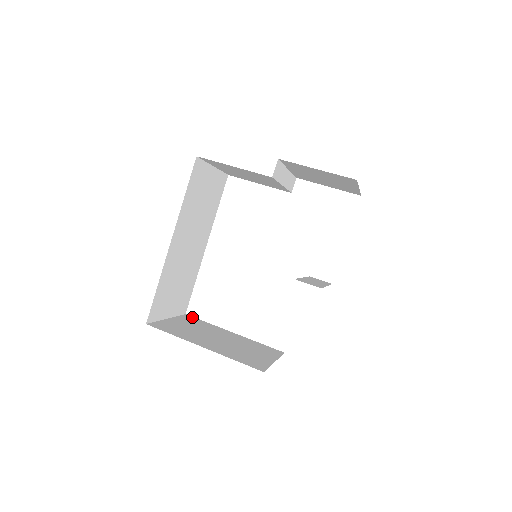
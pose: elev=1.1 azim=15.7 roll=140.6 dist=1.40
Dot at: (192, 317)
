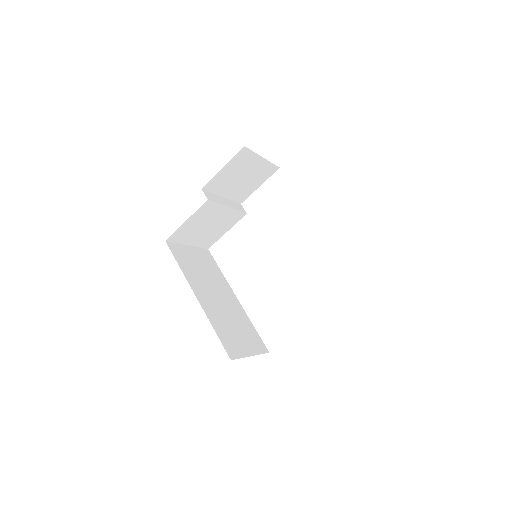
Dot at: occluded
